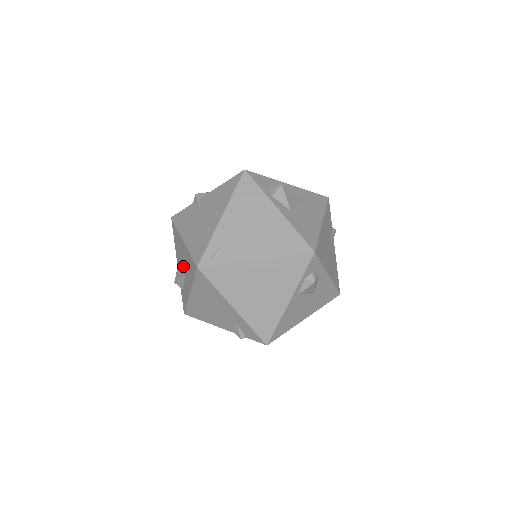
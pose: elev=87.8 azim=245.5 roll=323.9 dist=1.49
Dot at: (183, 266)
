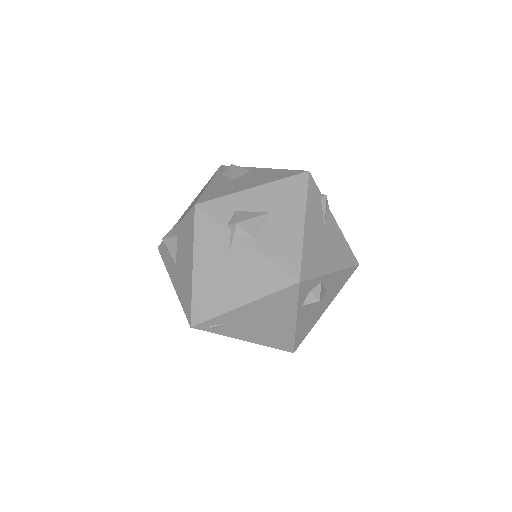
Dot at: (179, 261)
